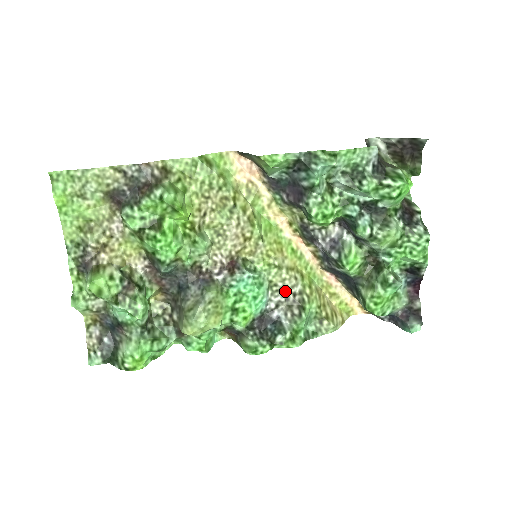
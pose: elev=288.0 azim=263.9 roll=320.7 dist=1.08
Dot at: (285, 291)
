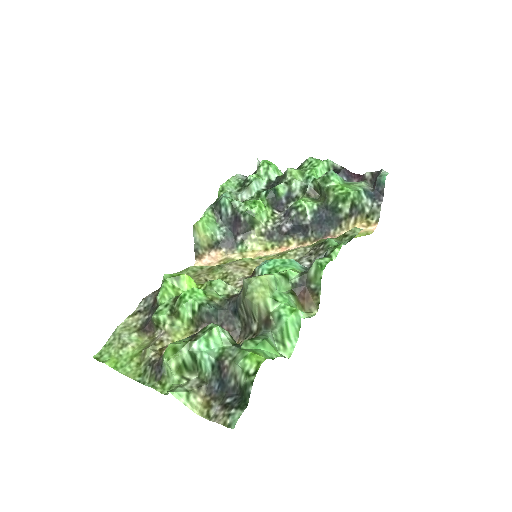
Dot at: (304, 256)
